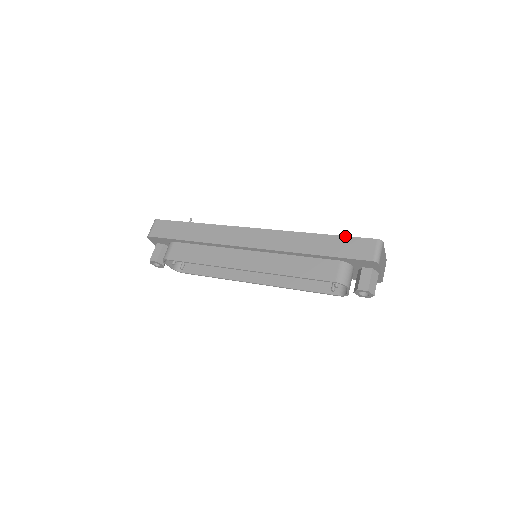
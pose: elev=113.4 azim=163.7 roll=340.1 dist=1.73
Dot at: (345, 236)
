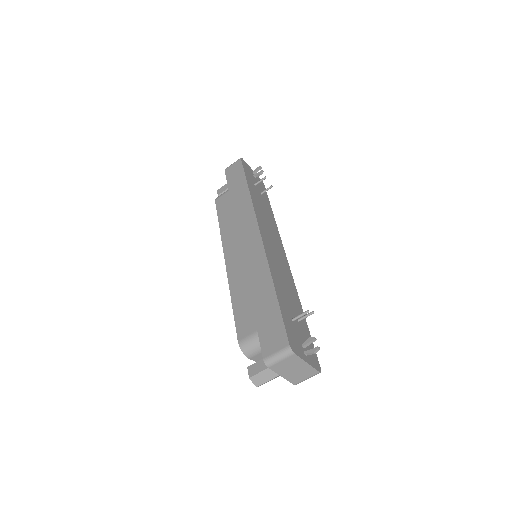
Dot at: (281, 312)
